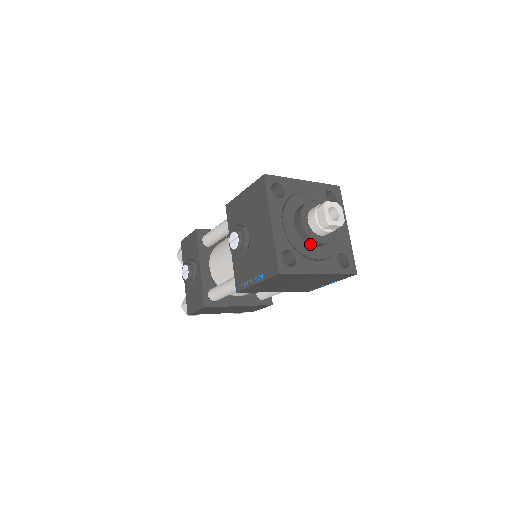
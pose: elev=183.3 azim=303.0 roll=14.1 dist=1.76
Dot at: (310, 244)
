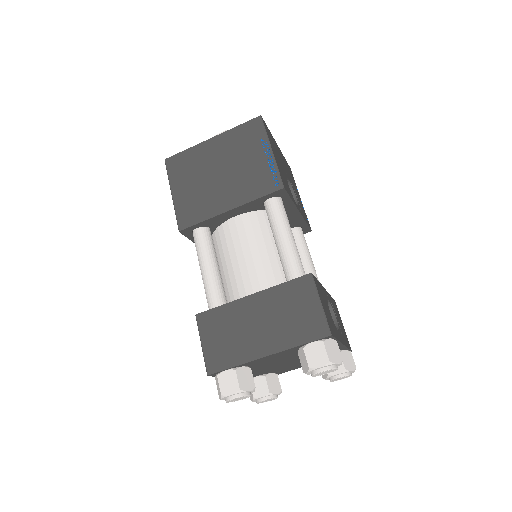
Dot at: occluded
